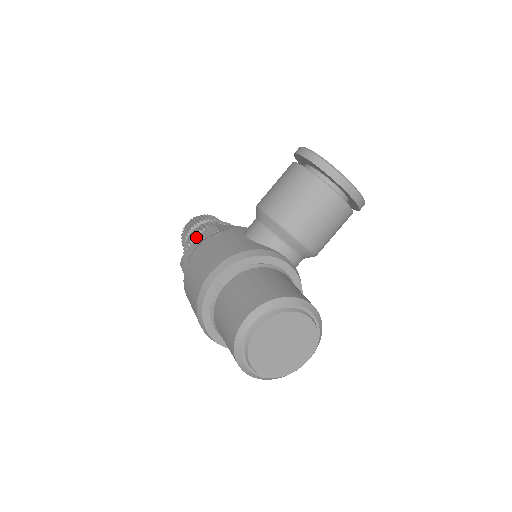
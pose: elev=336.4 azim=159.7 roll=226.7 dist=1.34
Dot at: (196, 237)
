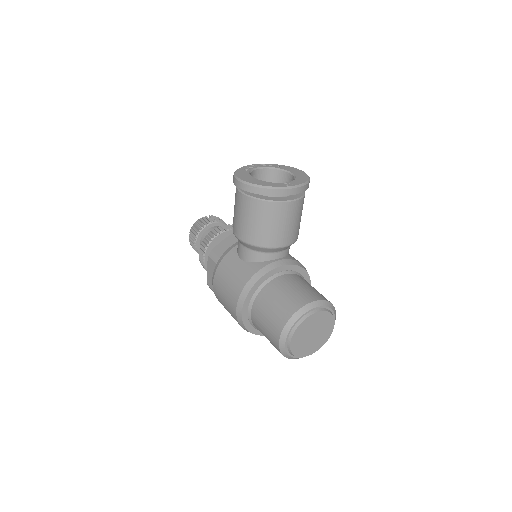
Dot at: (205, 257)
